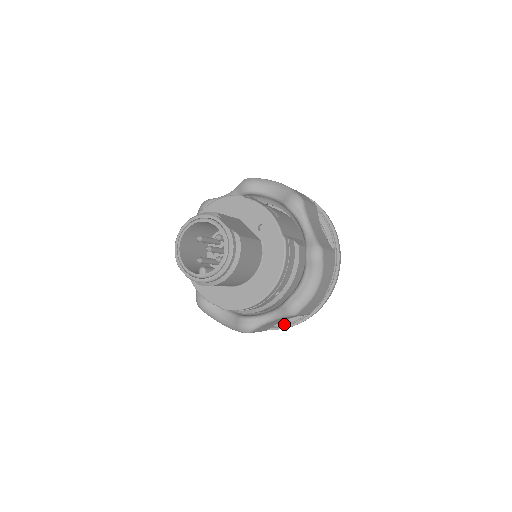
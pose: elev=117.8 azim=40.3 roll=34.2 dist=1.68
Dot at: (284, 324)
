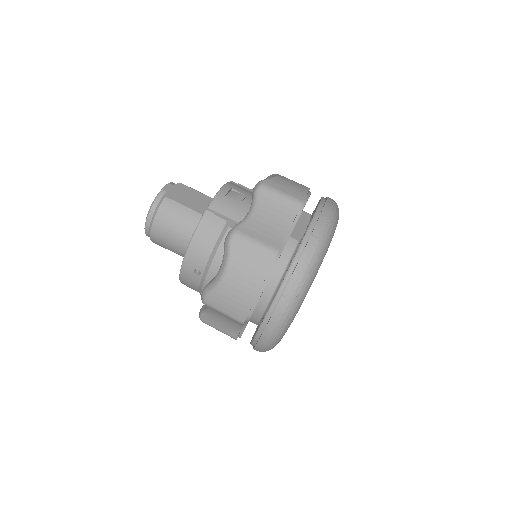
Dot at: occluded
